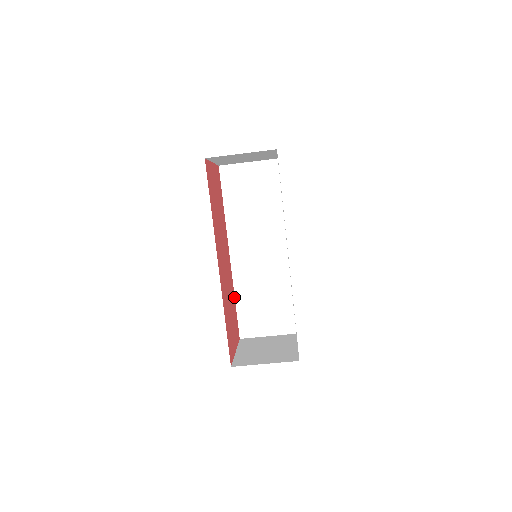
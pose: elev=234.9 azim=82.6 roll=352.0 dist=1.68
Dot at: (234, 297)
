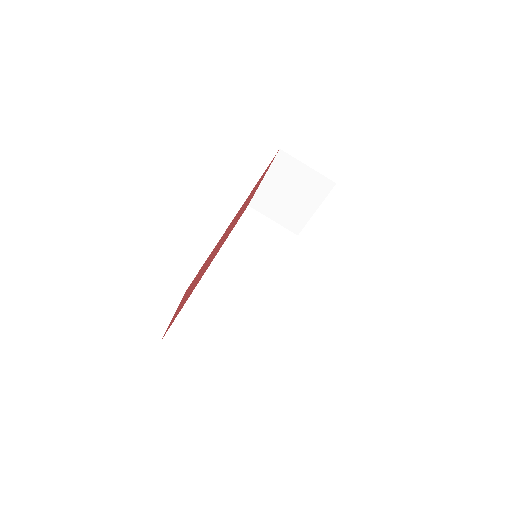
Dot at: (188, 298)
